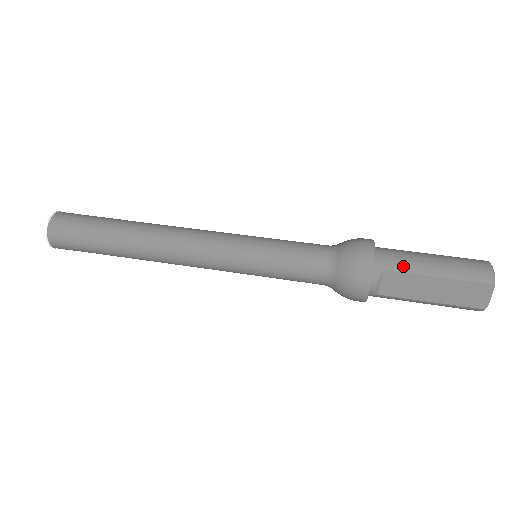
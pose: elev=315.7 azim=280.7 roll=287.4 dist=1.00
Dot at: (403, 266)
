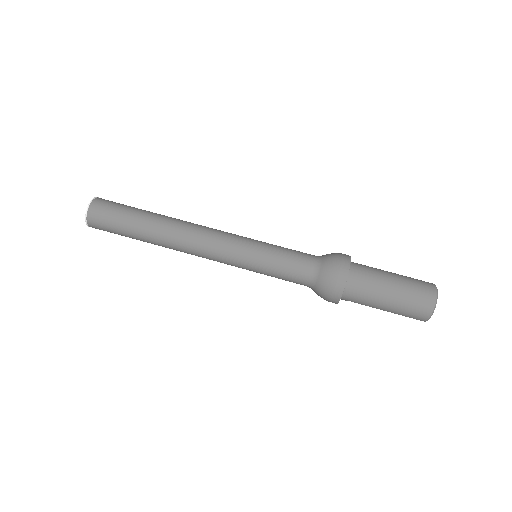
Dot at: (362, 303)
